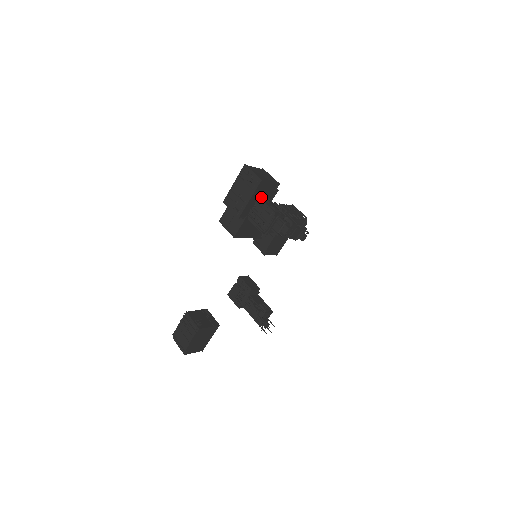
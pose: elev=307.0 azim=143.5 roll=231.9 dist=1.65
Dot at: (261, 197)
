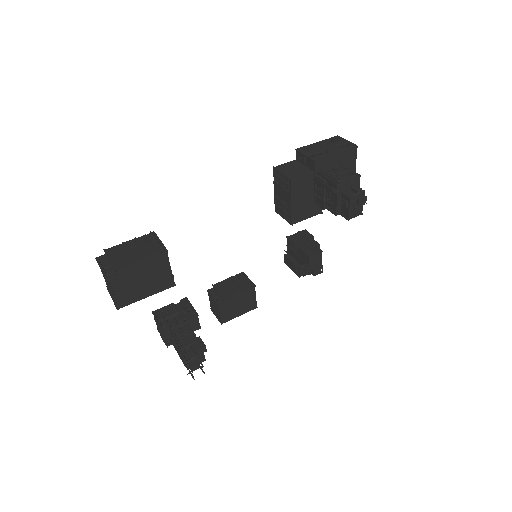
Dot at: occluded
